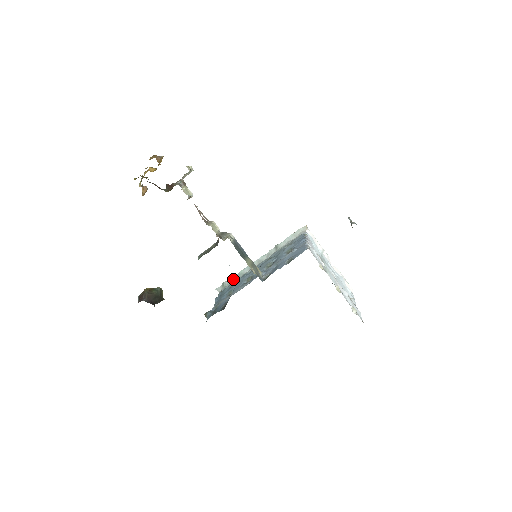
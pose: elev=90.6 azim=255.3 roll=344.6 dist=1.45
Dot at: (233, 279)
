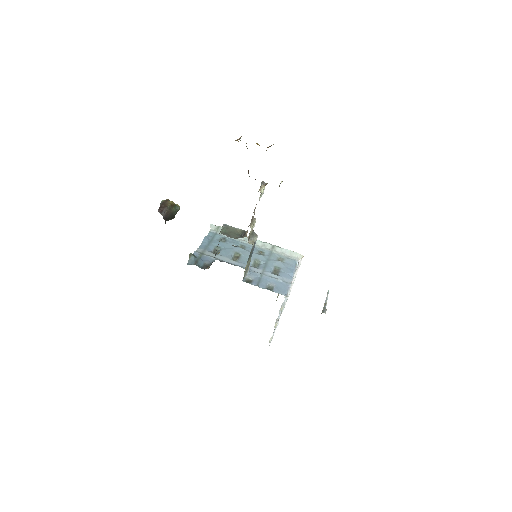
Dot at: occluded
